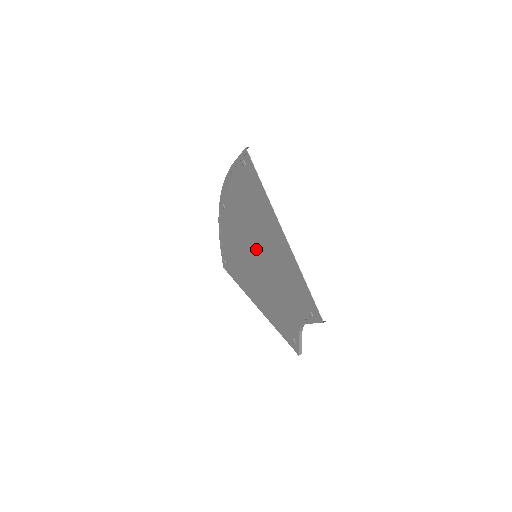
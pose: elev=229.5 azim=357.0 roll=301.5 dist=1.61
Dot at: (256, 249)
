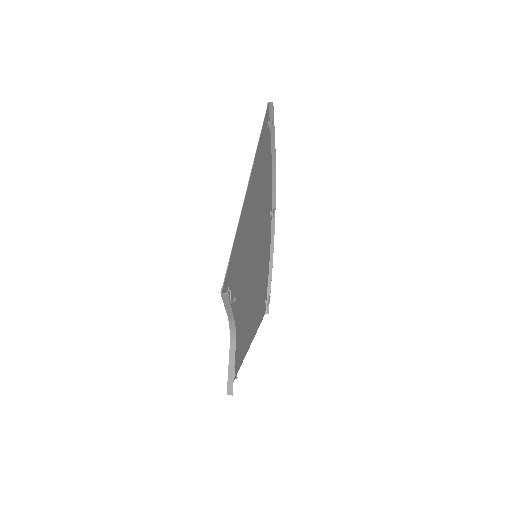
Dot at: (256, 243)
